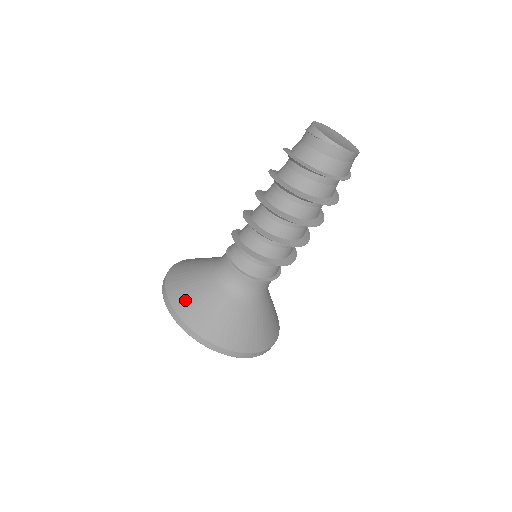
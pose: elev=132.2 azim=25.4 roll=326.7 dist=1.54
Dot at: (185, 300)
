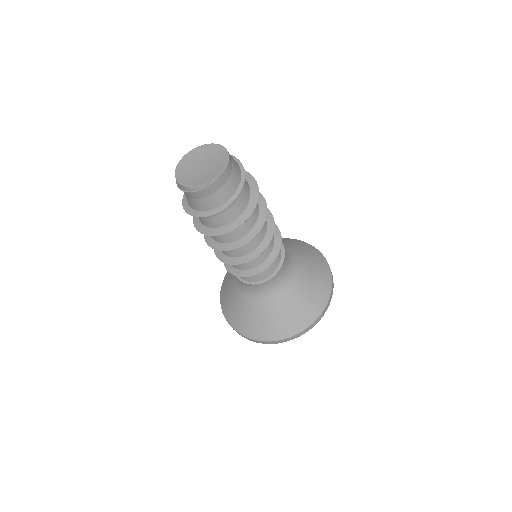
Dot at: (241, 323)
